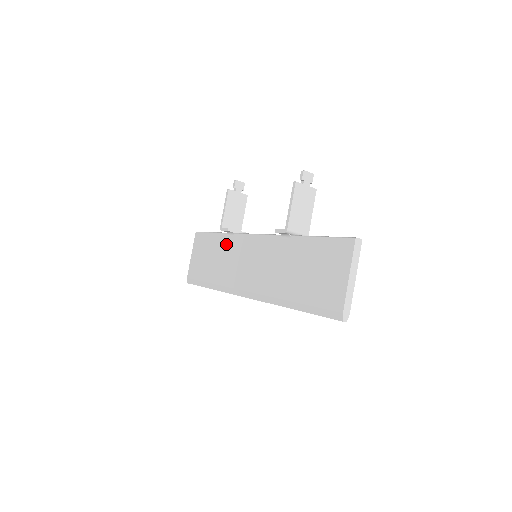
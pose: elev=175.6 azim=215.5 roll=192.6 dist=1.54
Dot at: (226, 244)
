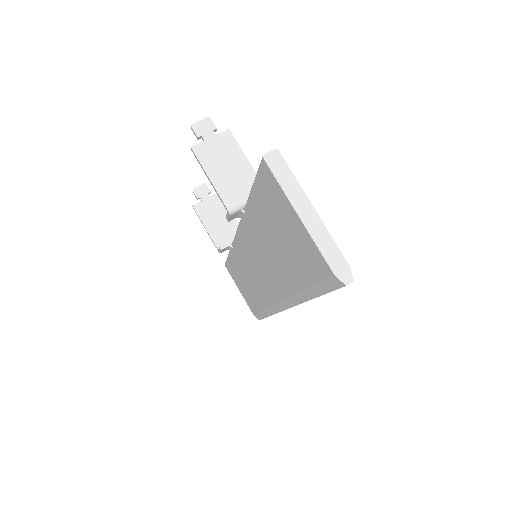
Dot at: (237, 262)
